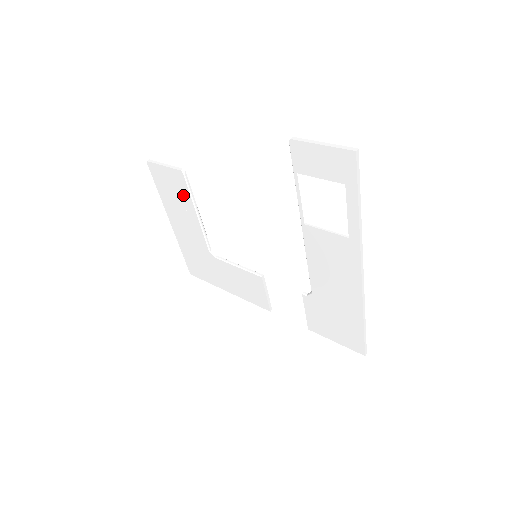
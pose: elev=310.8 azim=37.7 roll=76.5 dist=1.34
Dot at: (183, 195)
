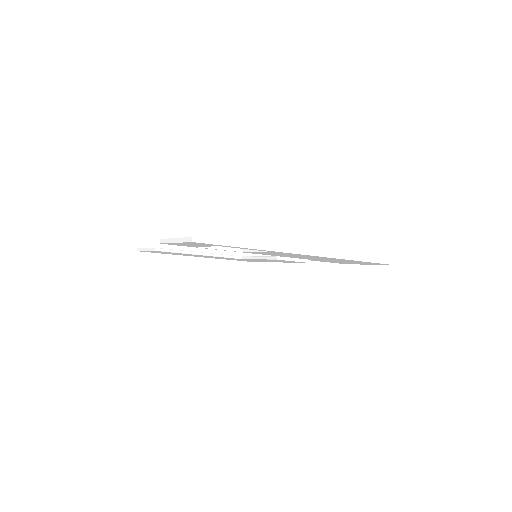
Dot at: (176, 253)
